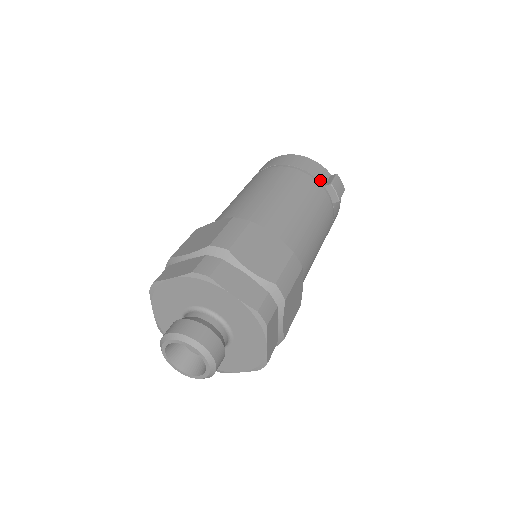
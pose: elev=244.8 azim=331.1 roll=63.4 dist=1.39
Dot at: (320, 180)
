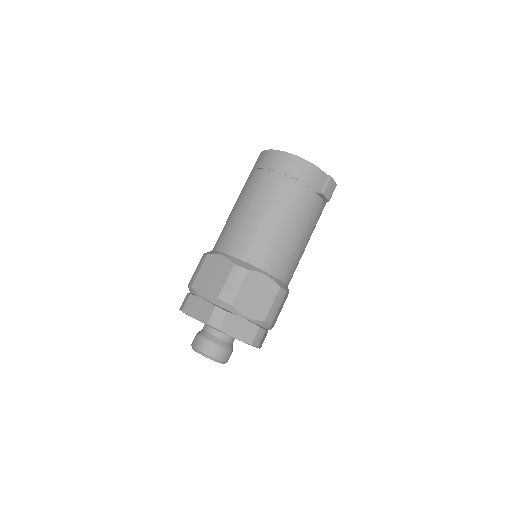
Dot at: (313, 188)
